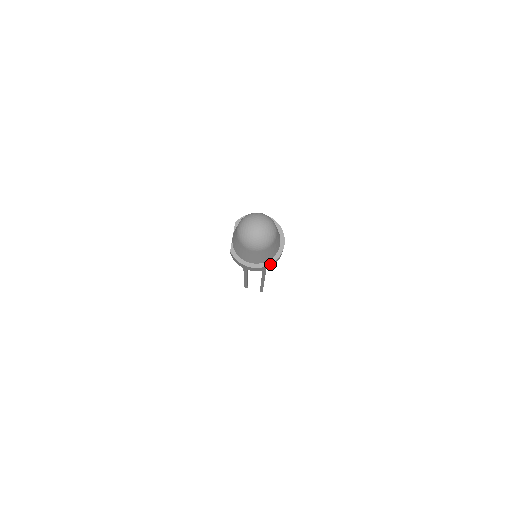
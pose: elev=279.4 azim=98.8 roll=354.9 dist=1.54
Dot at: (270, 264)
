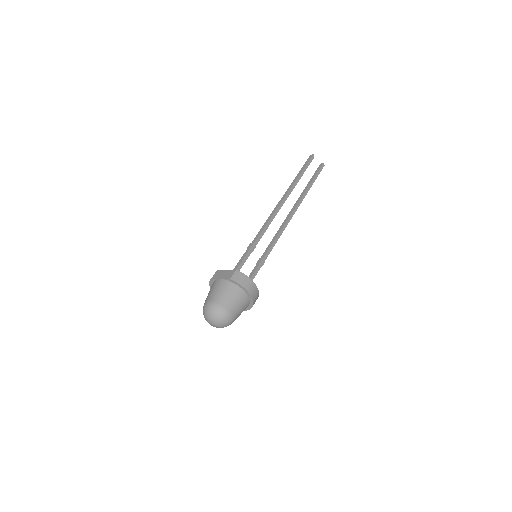
Dot at: occluded
